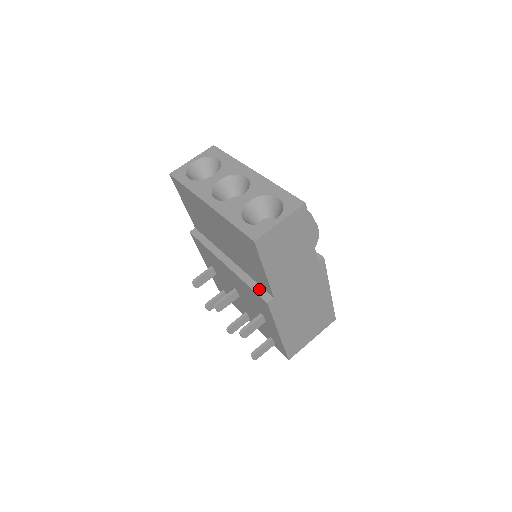
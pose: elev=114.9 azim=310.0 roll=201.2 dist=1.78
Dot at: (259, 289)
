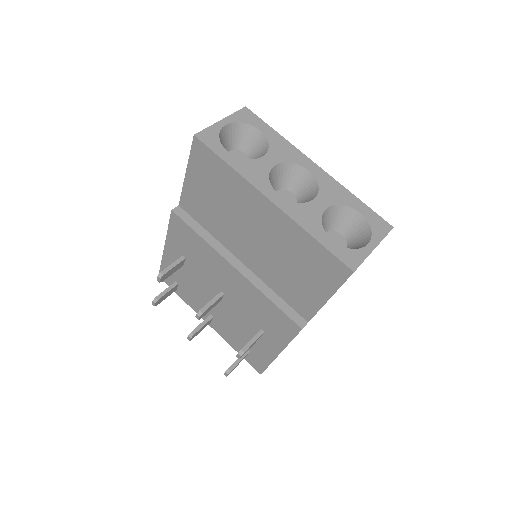
Dot at: (288, 309)
